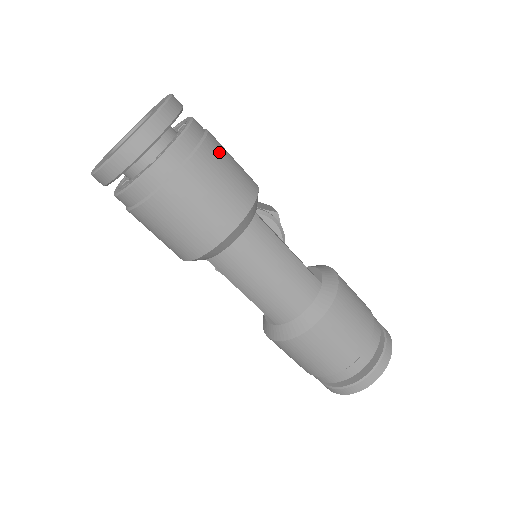
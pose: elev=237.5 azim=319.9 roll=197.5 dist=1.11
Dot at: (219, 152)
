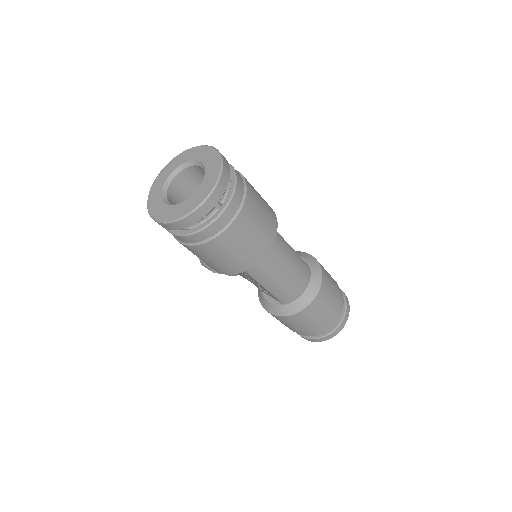
Dot at: (252, 187)
